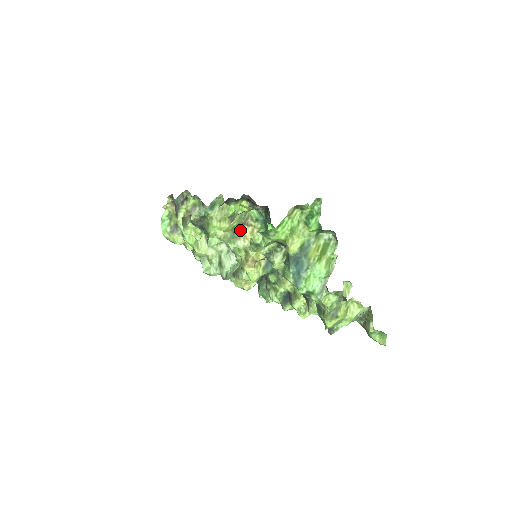
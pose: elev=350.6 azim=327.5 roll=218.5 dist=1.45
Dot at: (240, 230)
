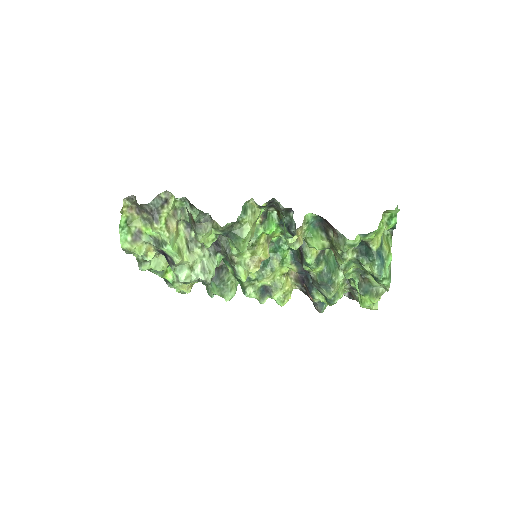
Dot at: (297, 233)
